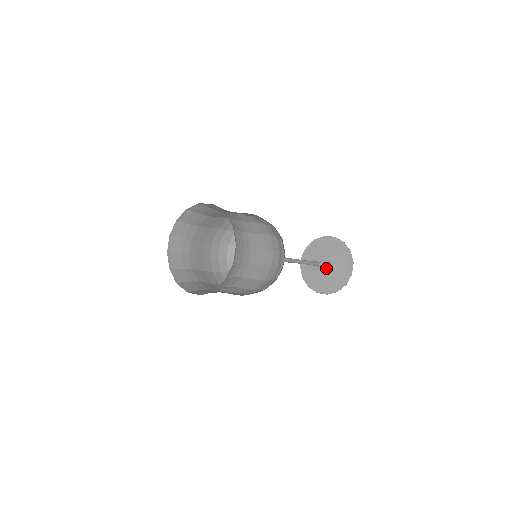
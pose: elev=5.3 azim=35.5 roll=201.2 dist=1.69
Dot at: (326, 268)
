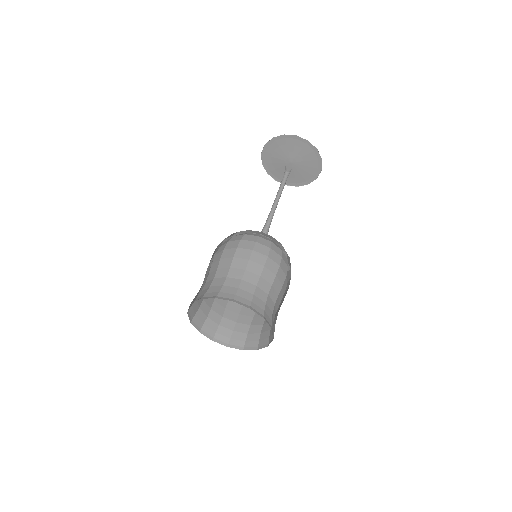
Dot at: (290, 165)
